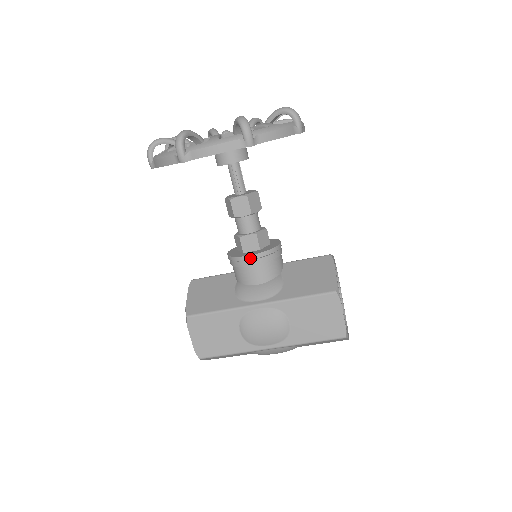
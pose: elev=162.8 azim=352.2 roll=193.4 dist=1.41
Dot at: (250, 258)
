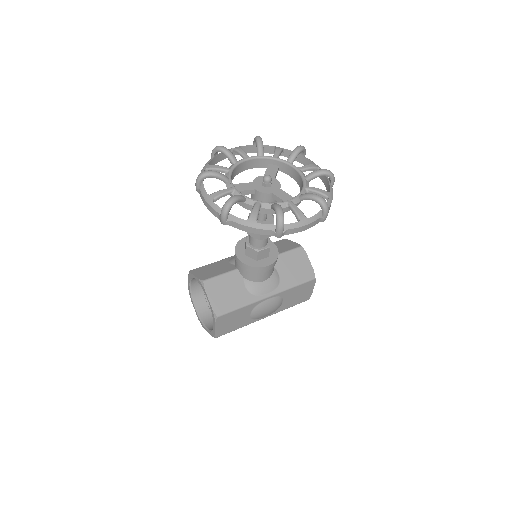
Dot at: (267, 267)
